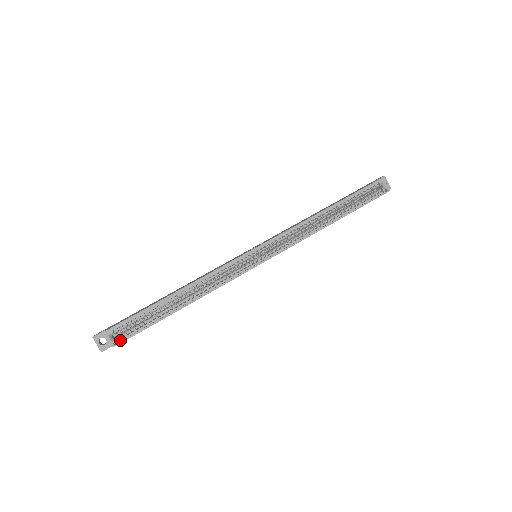
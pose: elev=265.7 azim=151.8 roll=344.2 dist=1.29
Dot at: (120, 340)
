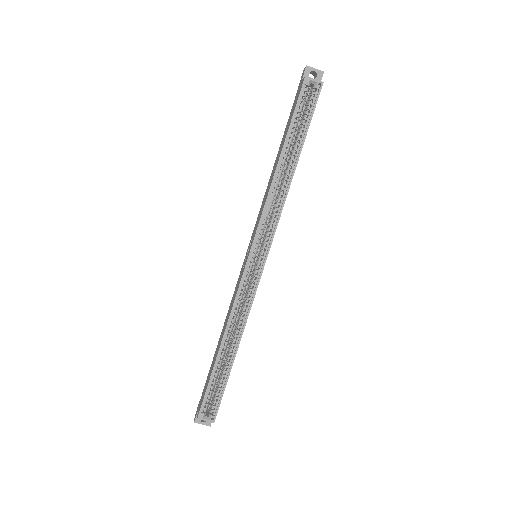
Dot at: (214, 413)
